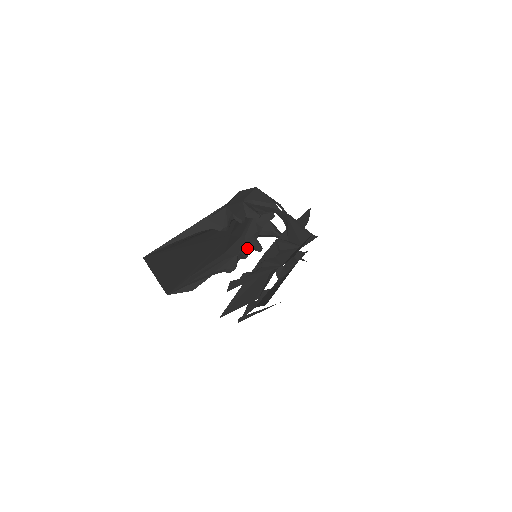
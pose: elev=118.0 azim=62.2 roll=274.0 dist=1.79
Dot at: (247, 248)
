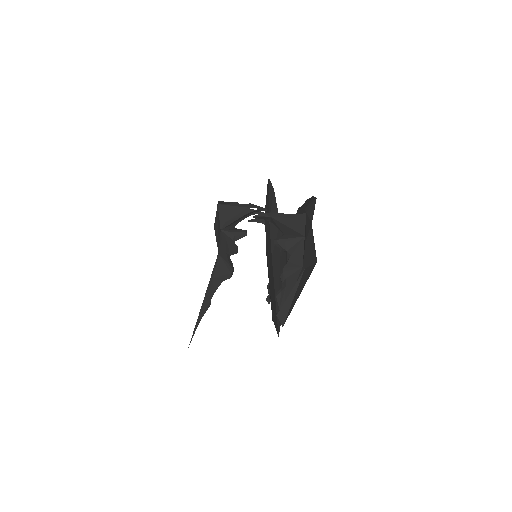
Dot at: occluded
